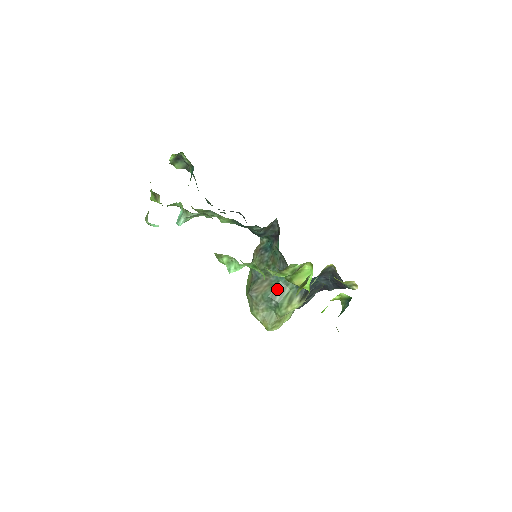
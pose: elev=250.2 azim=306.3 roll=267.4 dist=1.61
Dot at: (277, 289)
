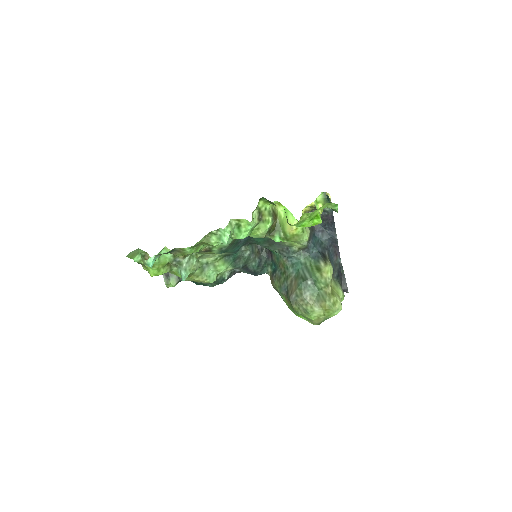
Dot at: (302, 273)
